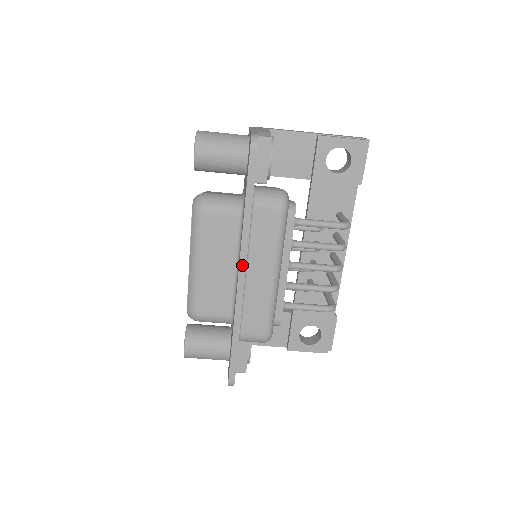
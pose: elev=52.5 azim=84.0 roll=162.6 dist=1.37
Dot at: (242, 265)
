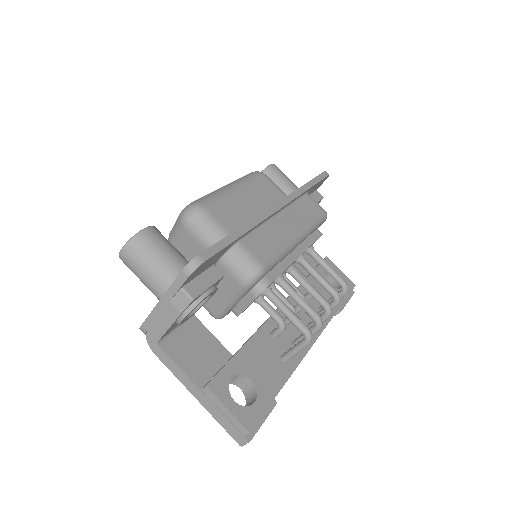
Dot at: (283, 202)
